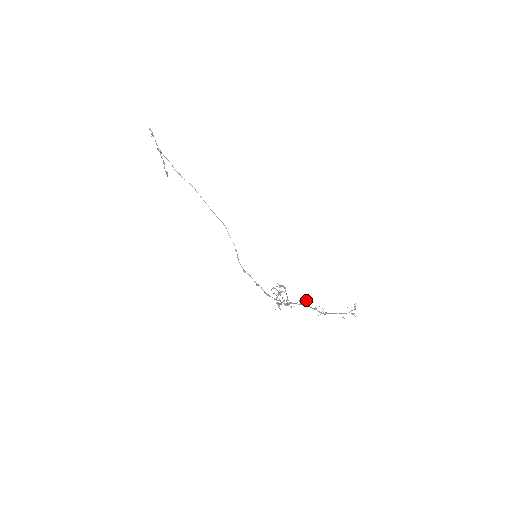
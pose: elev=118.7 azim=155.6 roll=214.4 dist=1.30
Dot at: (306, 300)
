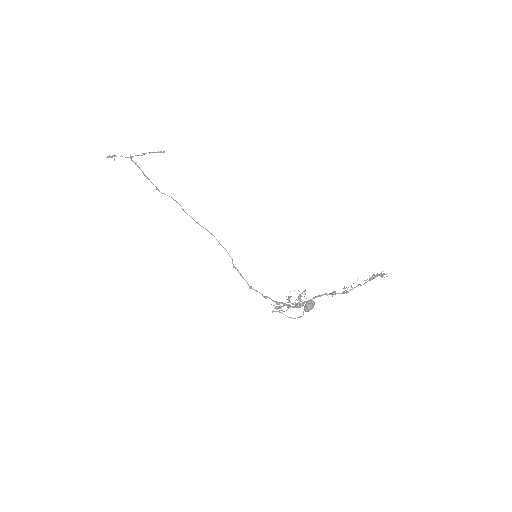
Dot at: (311, 305)
